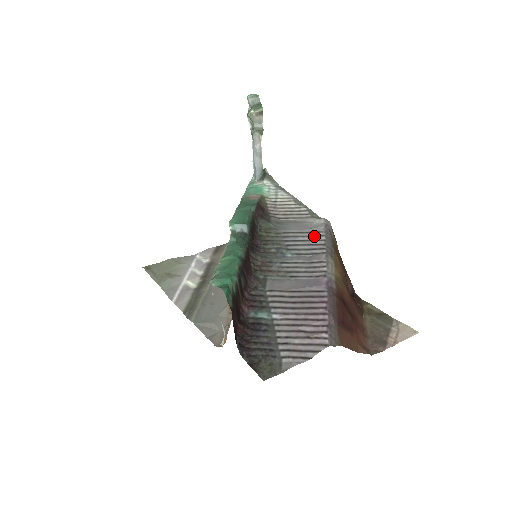
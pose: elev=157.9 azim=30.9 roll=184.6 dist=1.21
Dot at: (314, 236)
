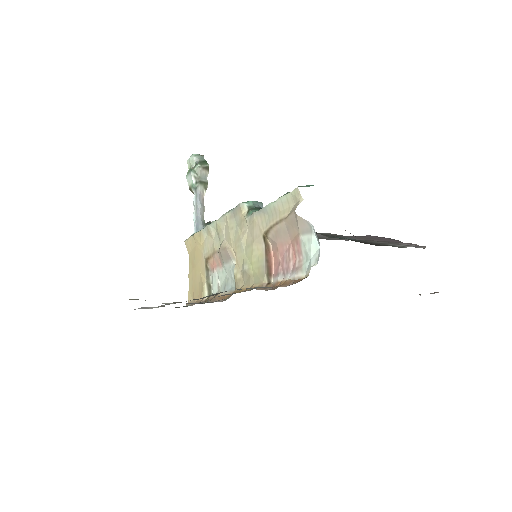
Dot at: occluded
